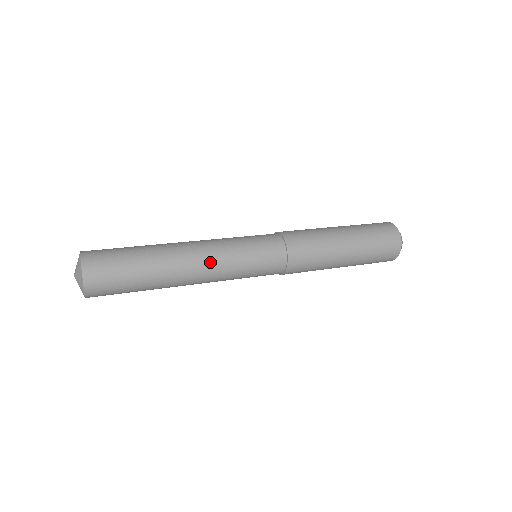
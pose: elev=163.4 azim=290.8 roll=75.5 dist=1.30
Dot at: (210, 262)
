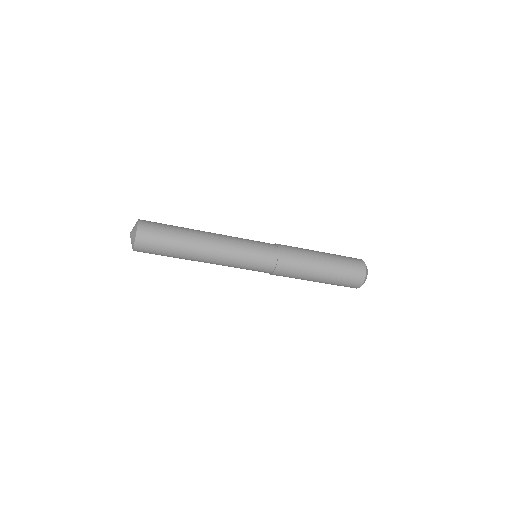
Dot at: occluded
